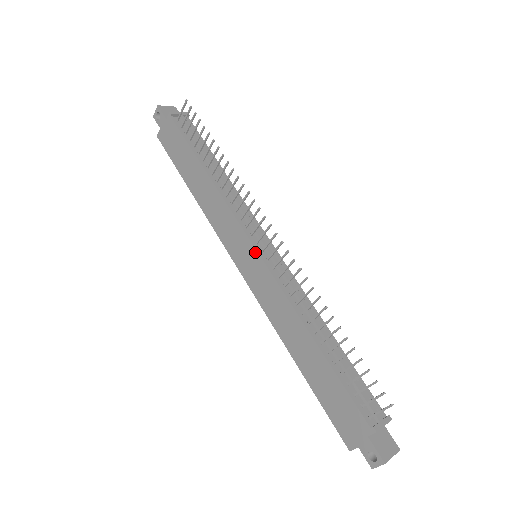
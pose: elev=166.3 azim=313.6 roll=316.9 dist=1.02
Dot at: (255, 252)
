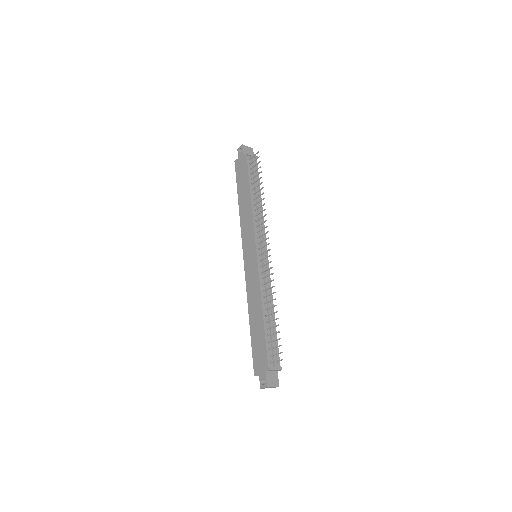
Dot at: (255, 254)
